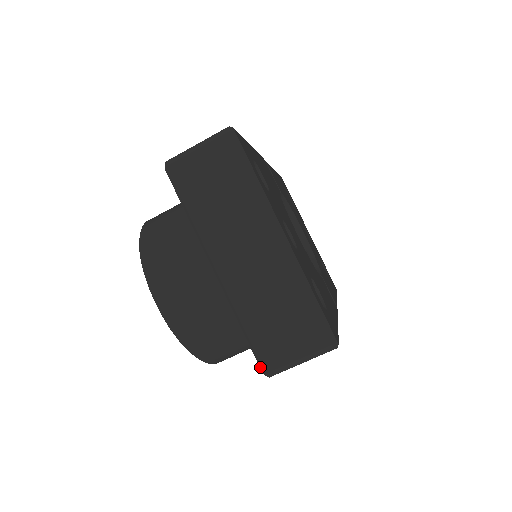
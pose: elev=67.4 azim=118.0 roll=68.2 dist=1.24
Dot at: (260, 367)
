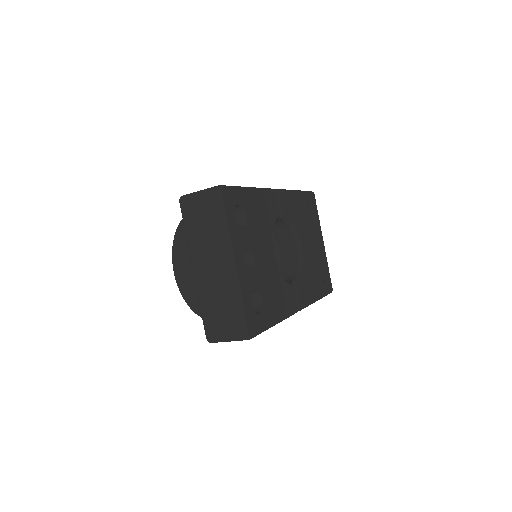
Dot at: (206, 335)
